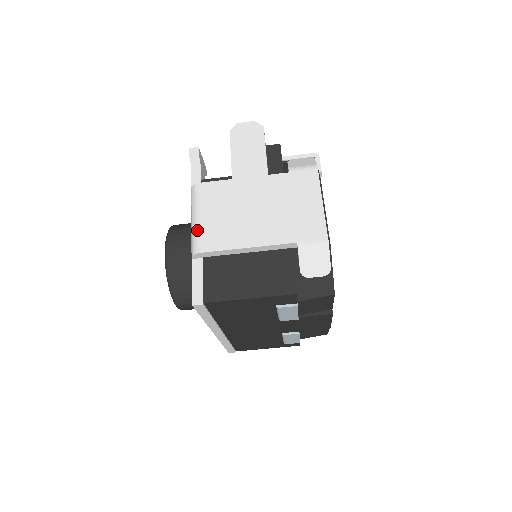
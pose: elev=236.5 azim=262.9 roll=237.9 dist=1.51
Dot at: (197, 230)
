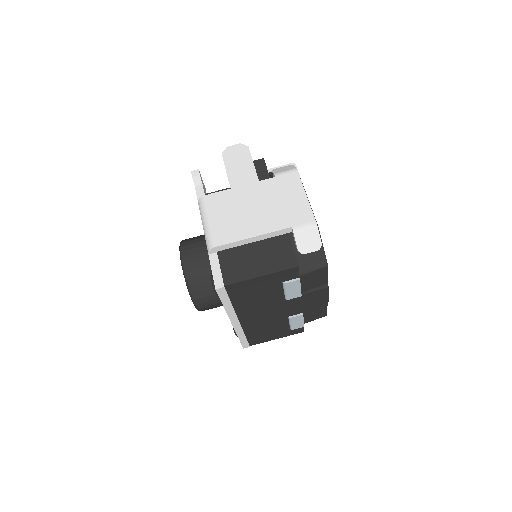
Dot at: (209, 231)
